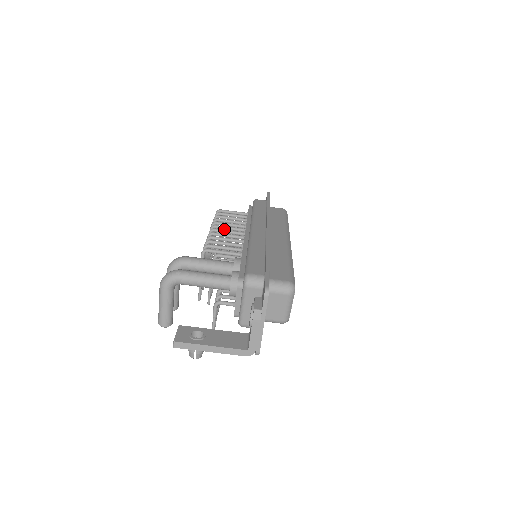
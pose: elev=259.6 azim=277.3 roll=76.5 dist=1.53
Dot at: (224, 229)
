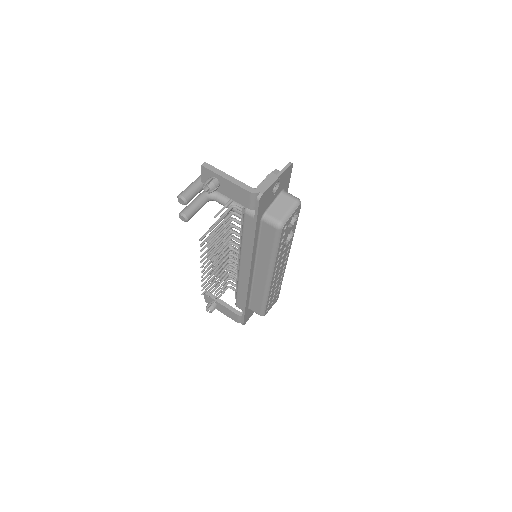
Dot at: (229, 266)
